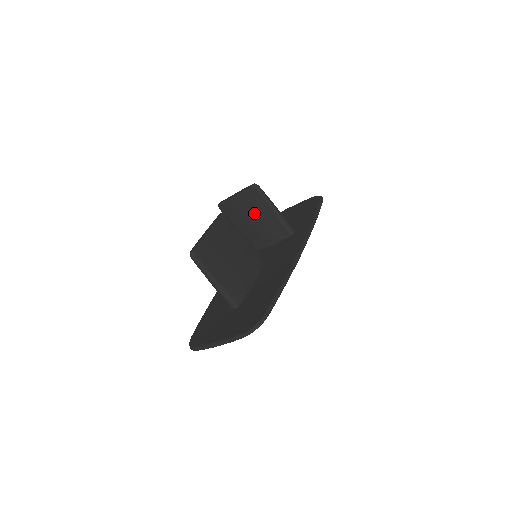
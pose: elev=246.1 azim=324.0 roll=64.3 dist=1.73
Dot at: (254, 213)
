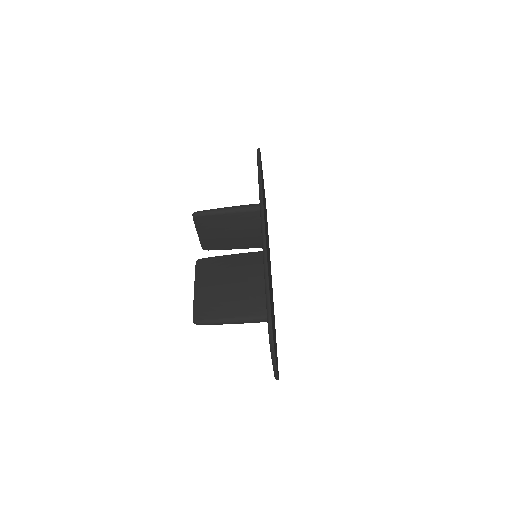
Dot at: (222, 229)
